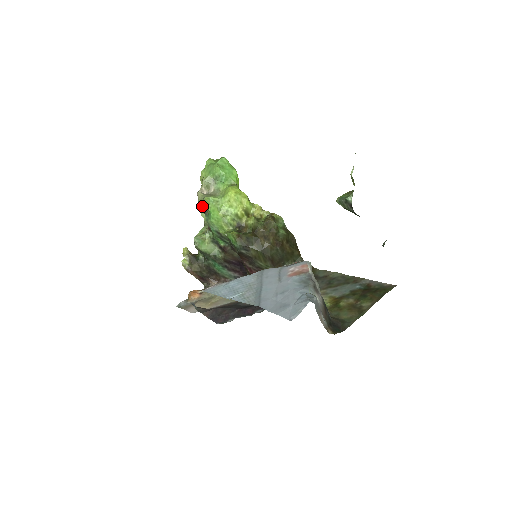
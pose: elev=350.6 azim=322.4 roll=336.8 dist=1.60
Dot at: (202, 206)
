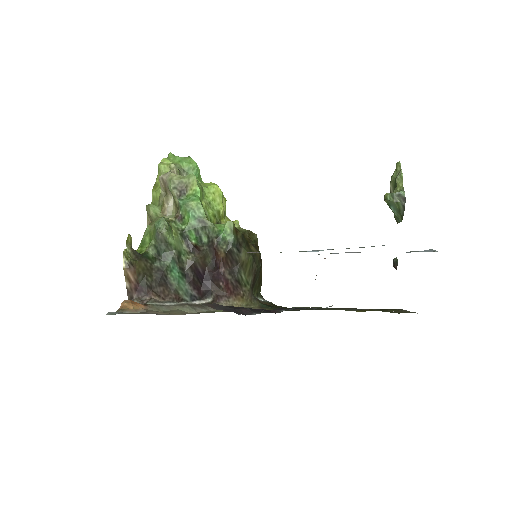
Dot at: (175, 187)
